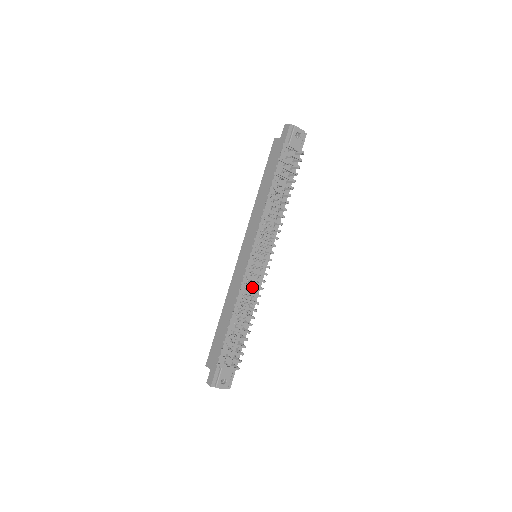
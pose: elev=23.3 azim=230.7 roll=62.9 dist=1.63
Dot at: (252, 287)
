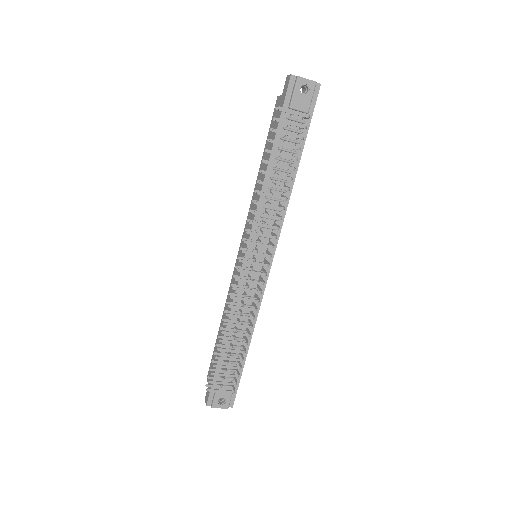
Dot at: occluded
